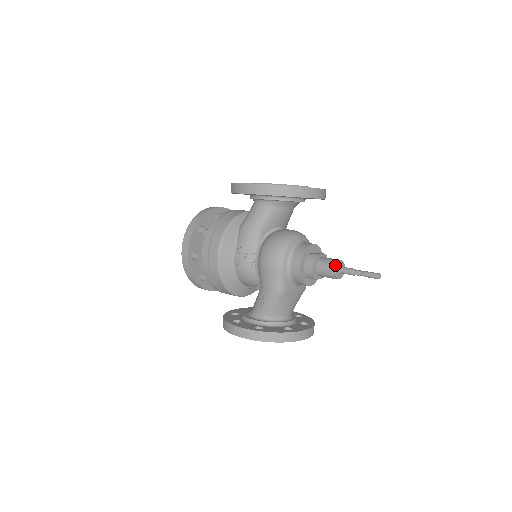
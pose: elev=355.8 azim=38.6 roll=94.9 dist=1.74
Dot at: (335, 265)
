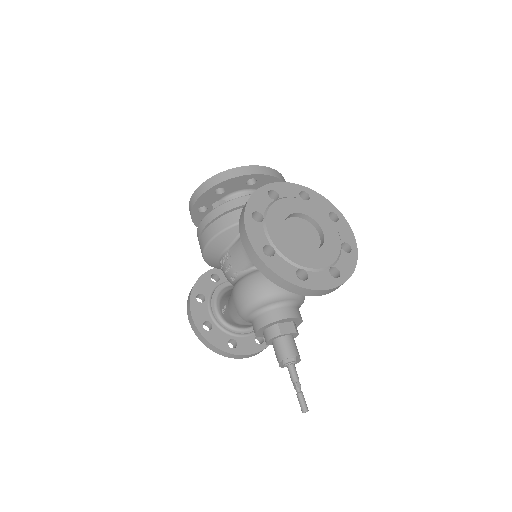
Dot at: (284, 361)
